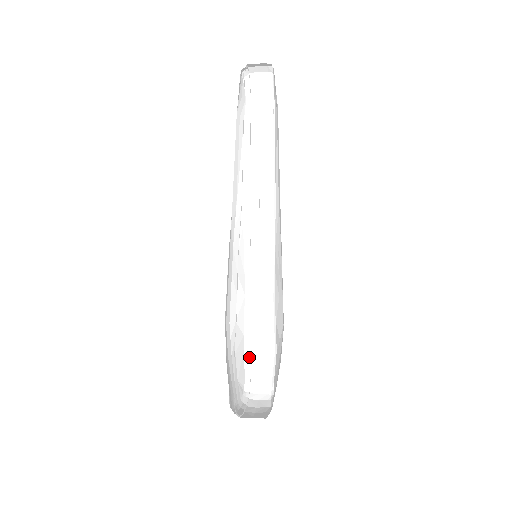
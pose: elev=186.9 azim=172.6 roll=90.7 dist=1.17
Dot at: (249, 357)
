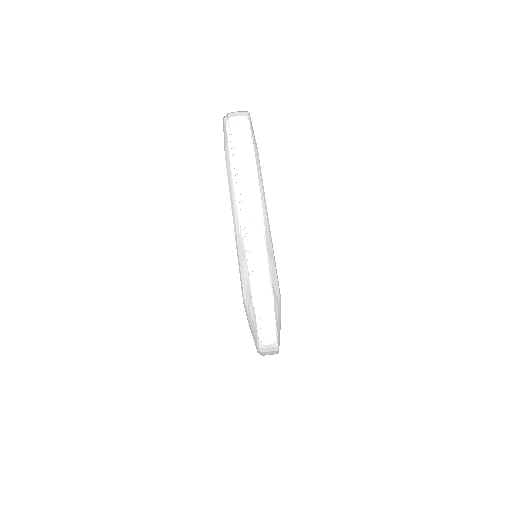
Dot at: (256, 302)
